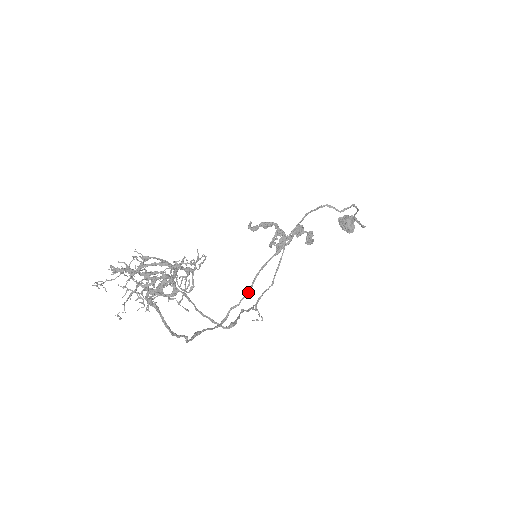
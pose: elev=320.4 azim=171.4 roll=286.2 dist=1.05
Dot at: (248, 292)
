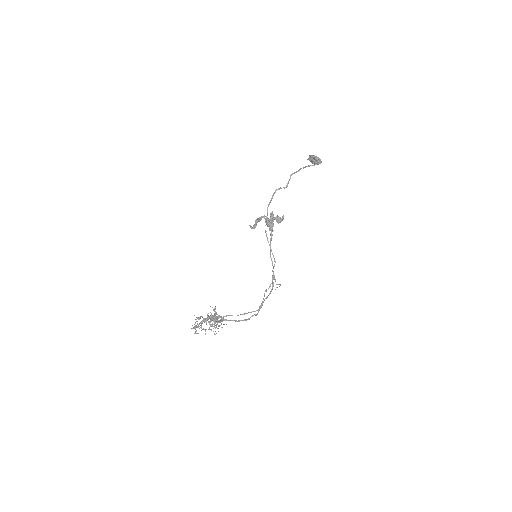
Dot at: (273, 266)
